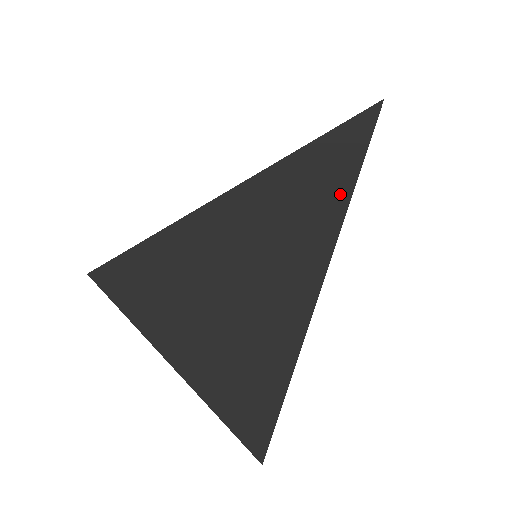
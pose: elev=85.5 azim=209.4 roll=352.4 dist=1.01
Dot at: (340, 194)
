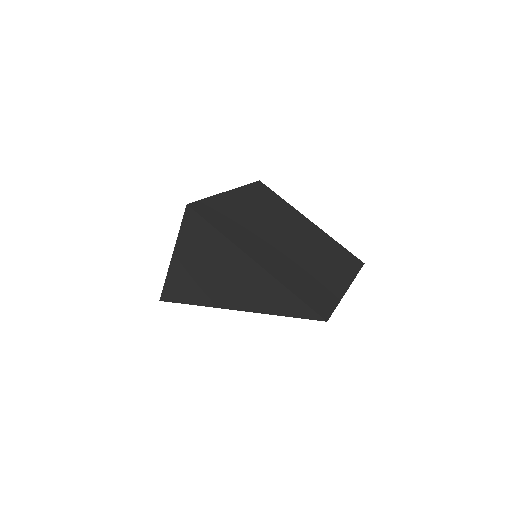
Dot at: (283, 311)
